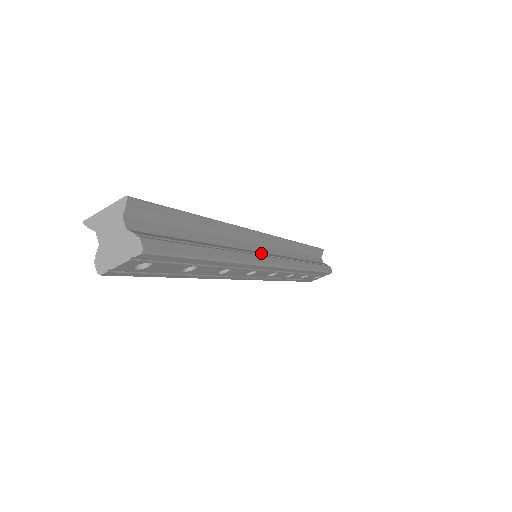
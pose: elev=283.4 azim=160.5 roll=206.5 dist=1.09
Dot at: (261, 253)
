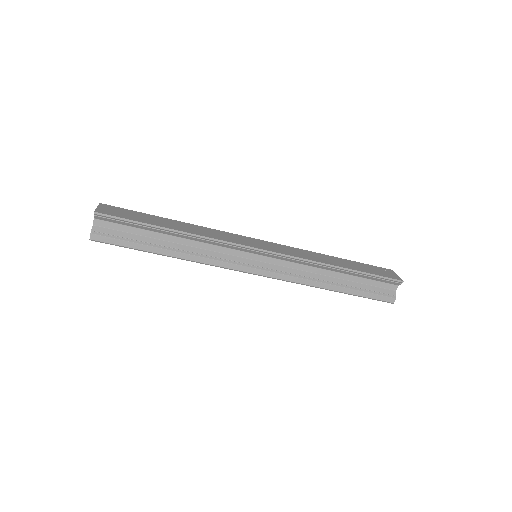
Dot at: (241, 260)
